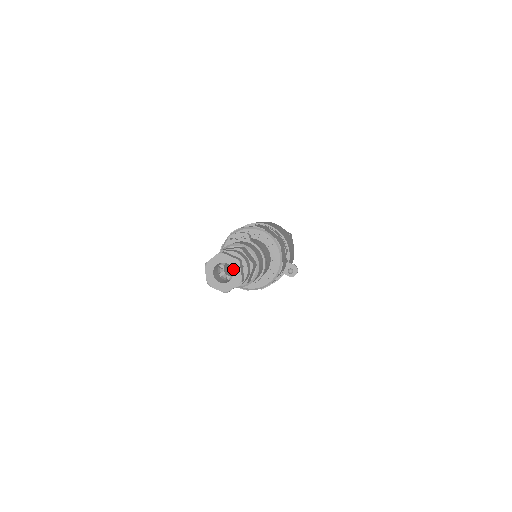
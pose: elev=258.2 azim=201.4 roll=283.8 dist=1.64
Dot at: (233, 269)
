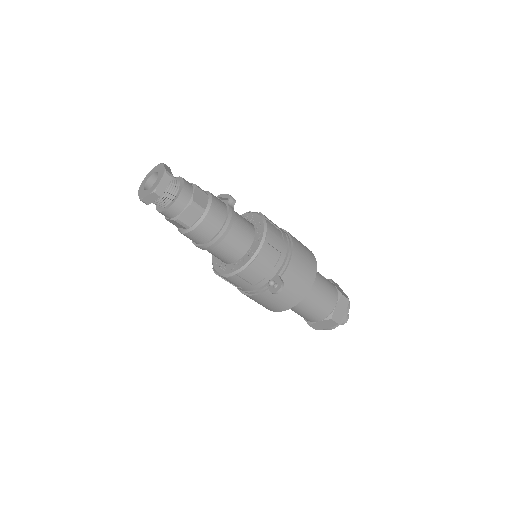
Dot at: (158, 178)
